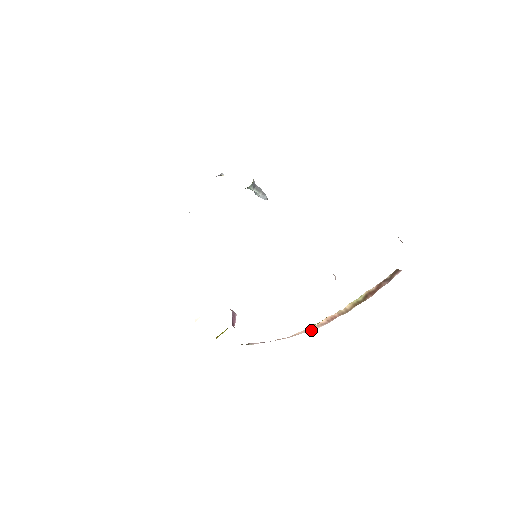
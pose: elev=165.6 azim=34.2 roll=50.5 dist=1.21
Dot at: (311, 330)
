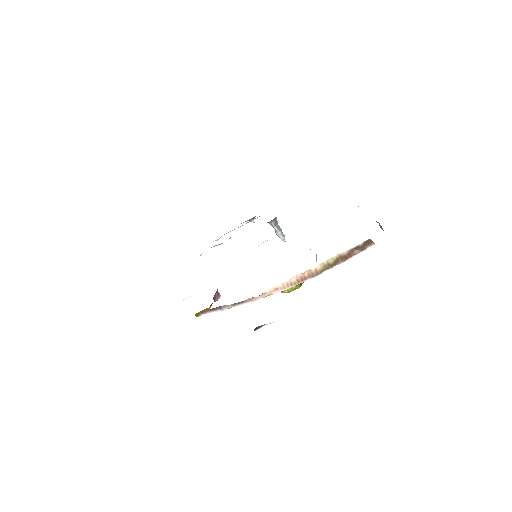
Dot at: occluded
